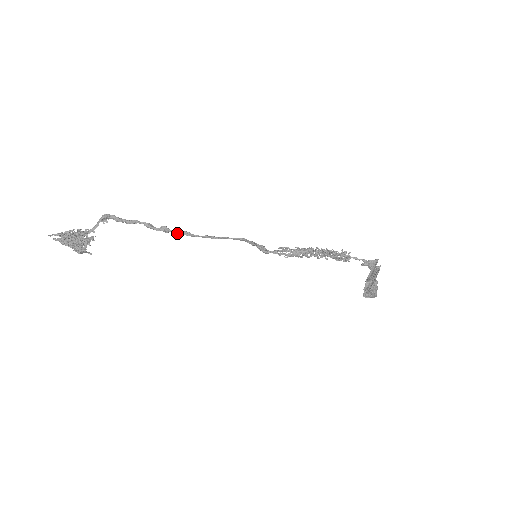
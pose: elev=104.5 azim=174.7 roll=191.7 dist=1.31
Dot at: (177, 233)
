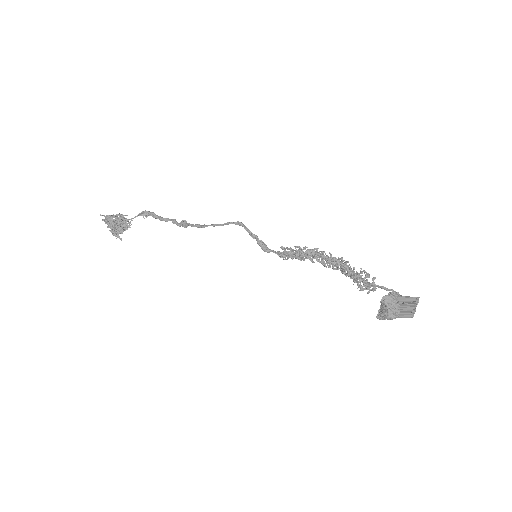
Dot at: (192, 225)
